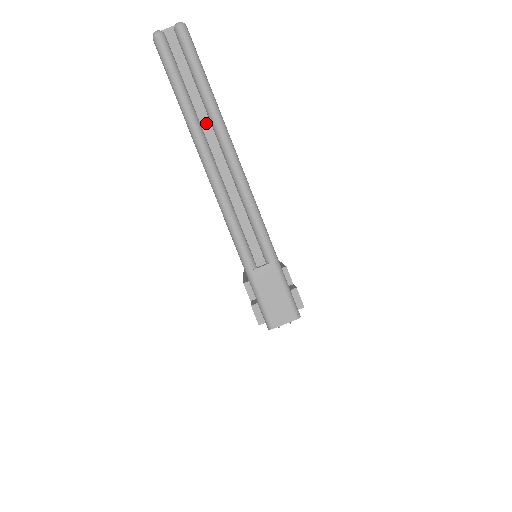
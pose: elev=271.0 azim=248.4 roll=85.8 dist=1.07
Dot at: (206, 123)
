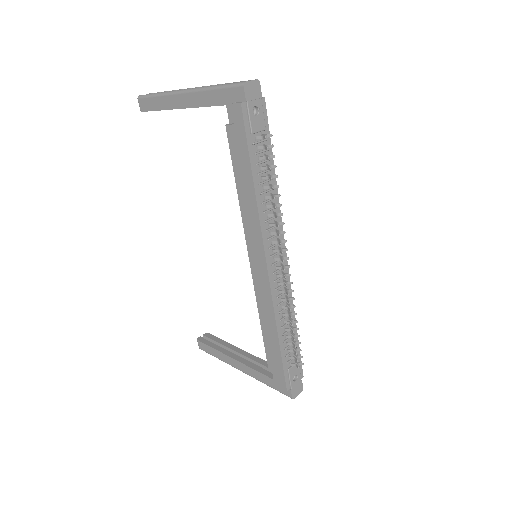
Dot at: occluded
